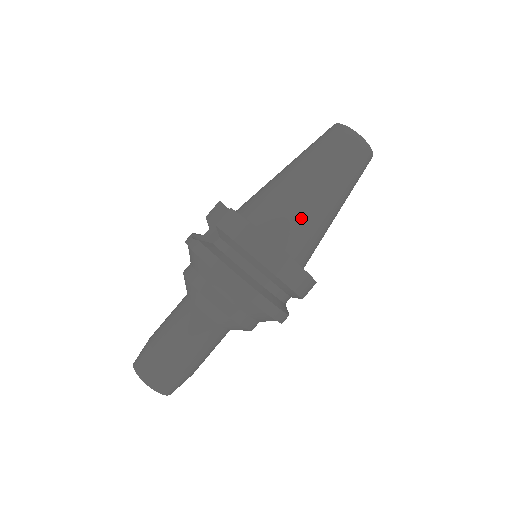
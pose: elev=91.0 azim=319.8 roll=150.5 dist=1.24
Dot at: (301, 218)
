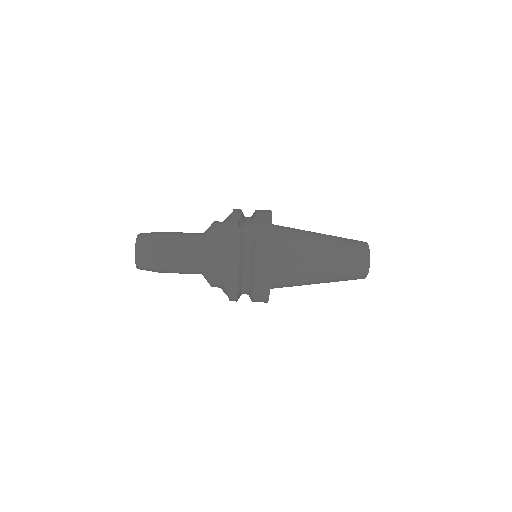
Dot at: (297, 275)
